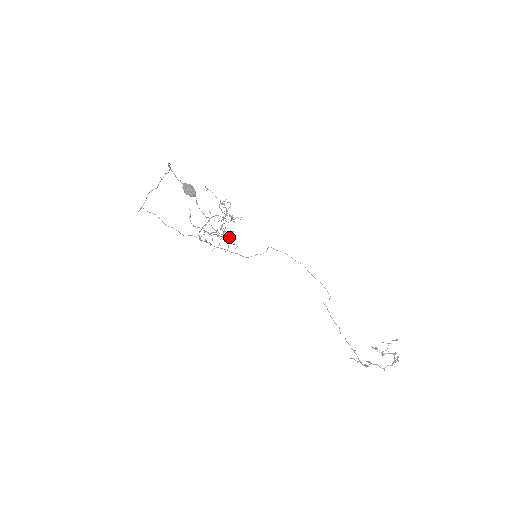
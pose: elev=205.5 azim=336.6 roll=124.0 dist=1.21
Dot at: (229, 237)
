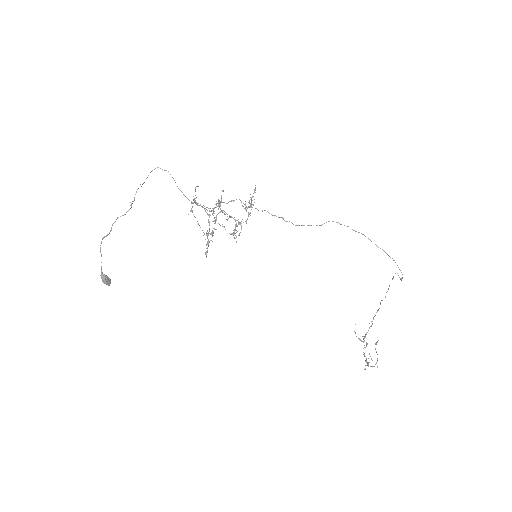
Dot at: (230, 234)
